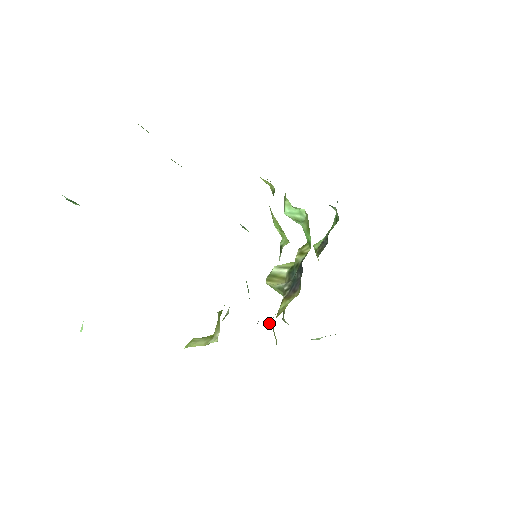
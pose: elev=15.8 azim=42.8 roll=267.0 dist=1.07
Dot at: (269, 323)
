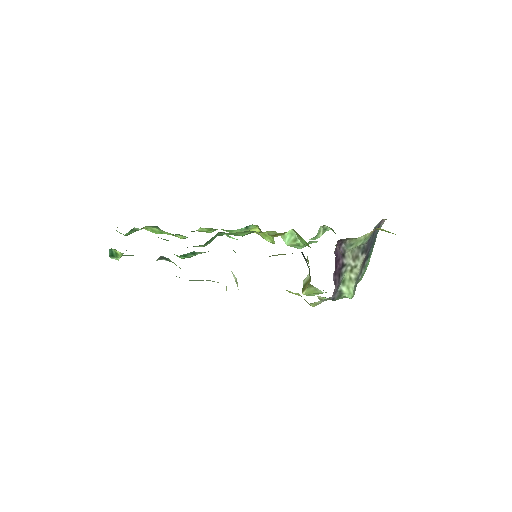
Dot at: occluded
